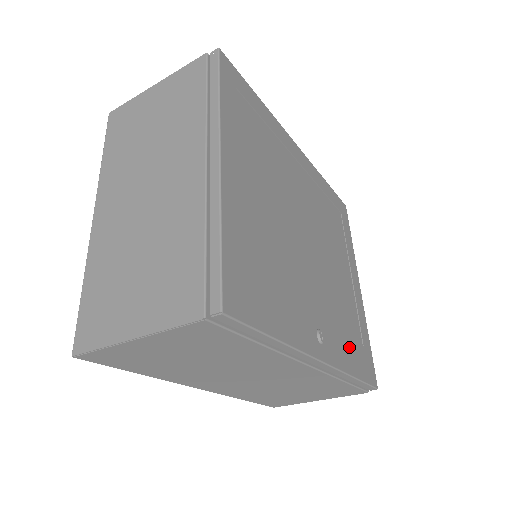
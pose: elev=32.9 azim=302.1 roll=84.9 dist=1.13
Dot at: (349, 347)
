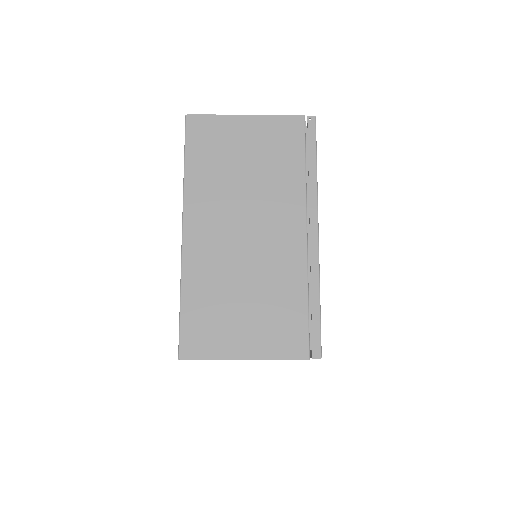
Dot at: occluded
